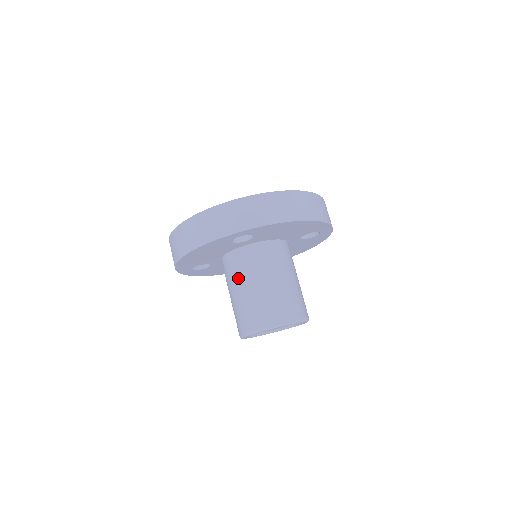
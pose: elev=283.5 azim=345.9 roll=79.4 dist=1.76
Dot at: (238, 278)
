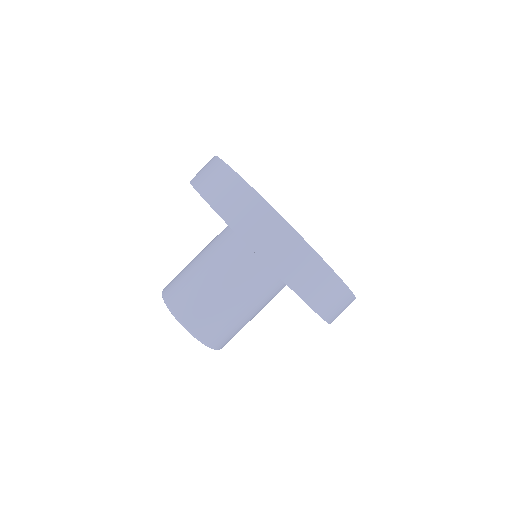
Dot at: (241, 286)
